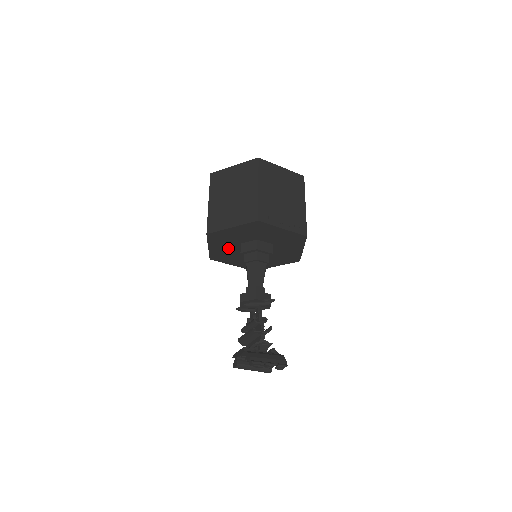
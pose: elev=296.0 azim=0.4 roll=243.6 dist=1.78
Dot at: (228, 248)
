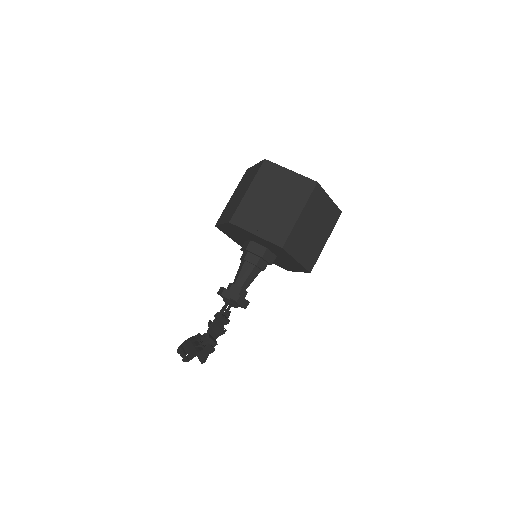
Dot at: (243, 243)
